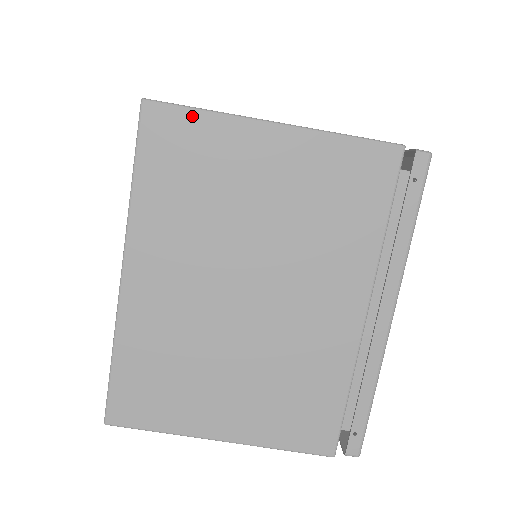
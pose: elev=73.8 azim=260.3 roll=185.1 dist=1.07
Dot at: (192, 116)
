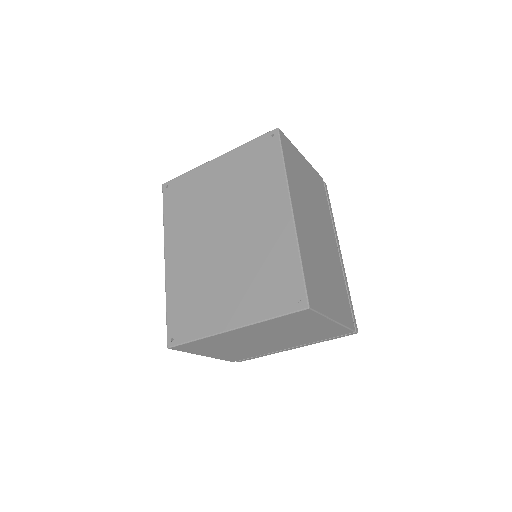
Dot at: (316, 315)
